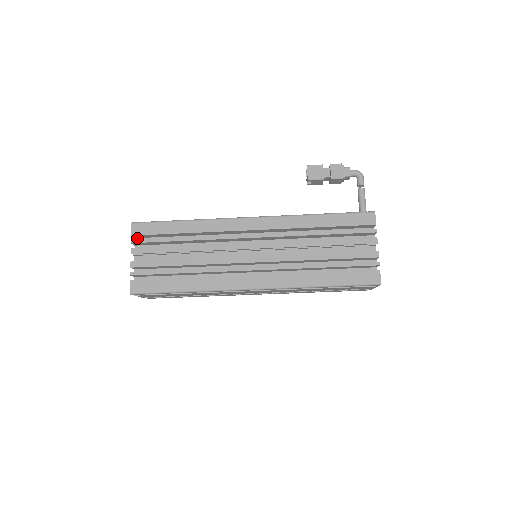
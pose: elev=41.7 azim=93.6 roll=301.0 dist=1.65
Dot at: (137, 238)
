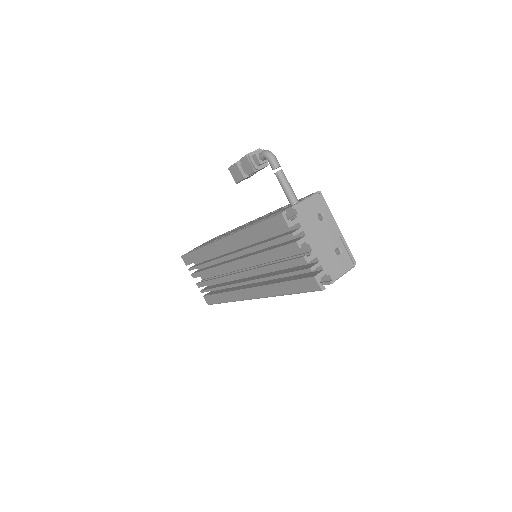
Dot at: occluded
